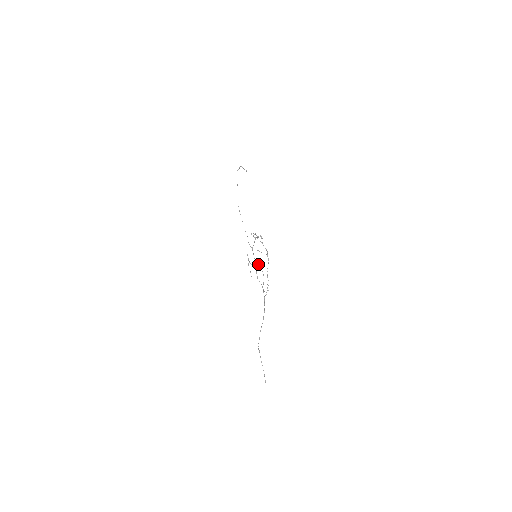
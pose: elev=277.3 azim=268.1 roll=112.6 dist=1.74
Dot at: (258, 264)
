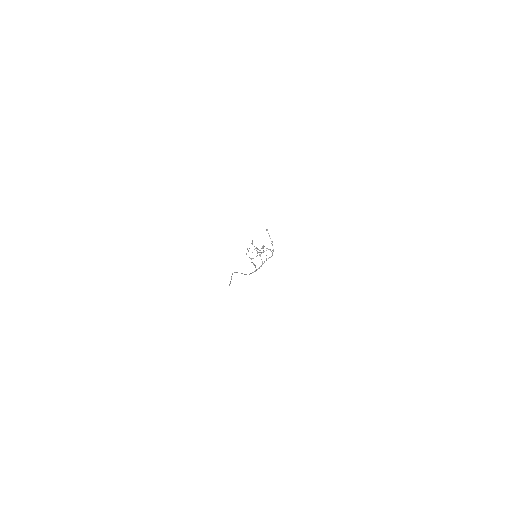
Dot at: occluded
